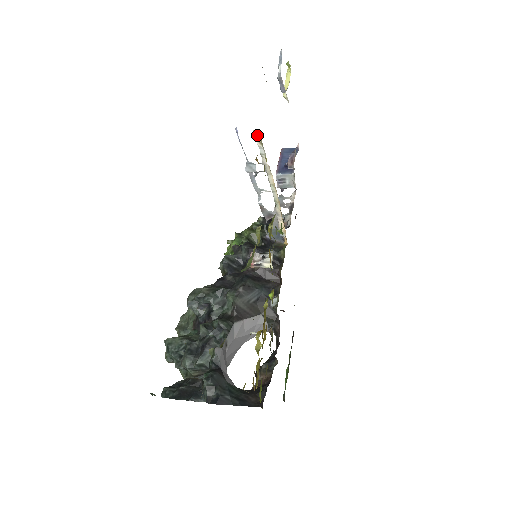
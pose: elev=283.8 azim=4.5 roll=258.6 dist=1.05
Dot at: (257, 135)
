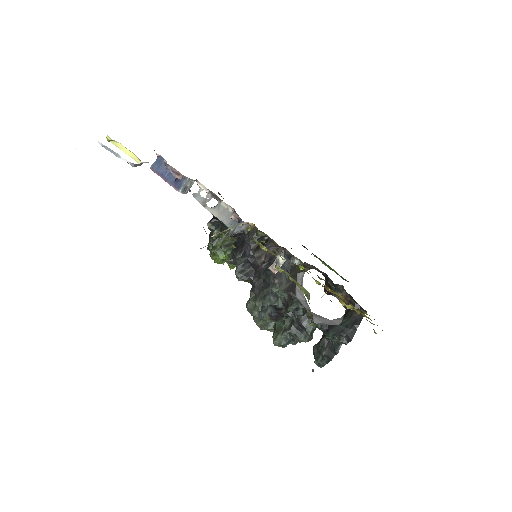
Dot at: (213, 235)
